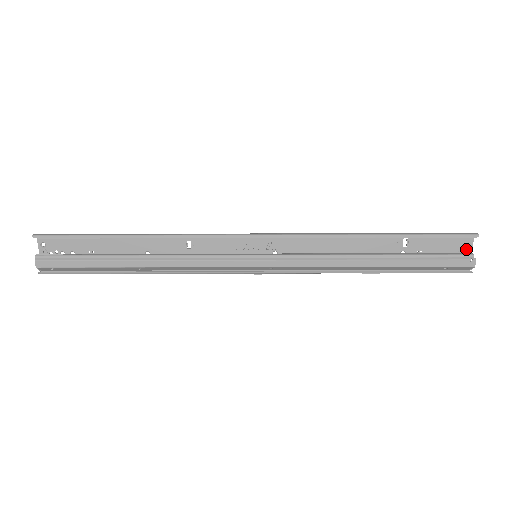
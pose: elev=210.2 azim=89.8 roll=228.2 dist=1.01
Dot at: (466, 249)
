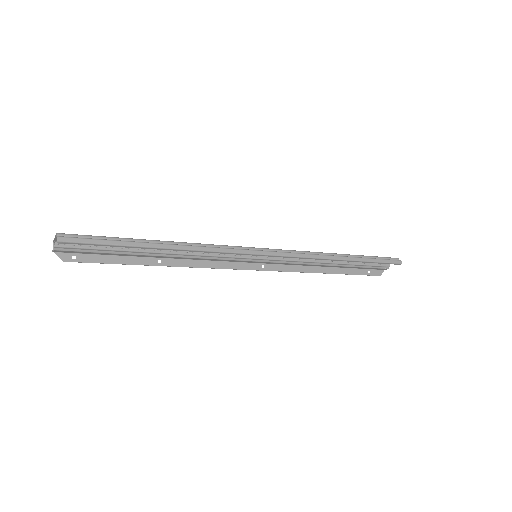
Dot at: occluded
